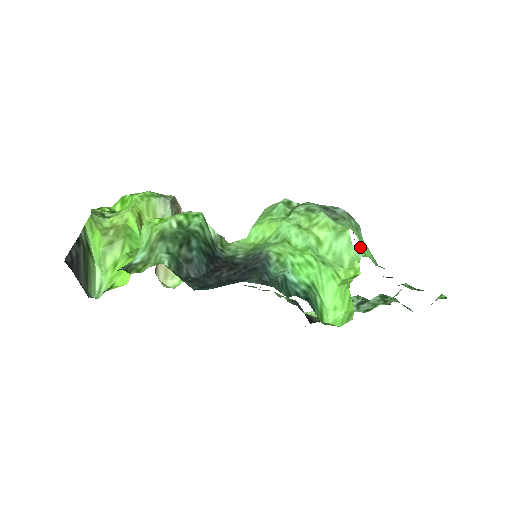
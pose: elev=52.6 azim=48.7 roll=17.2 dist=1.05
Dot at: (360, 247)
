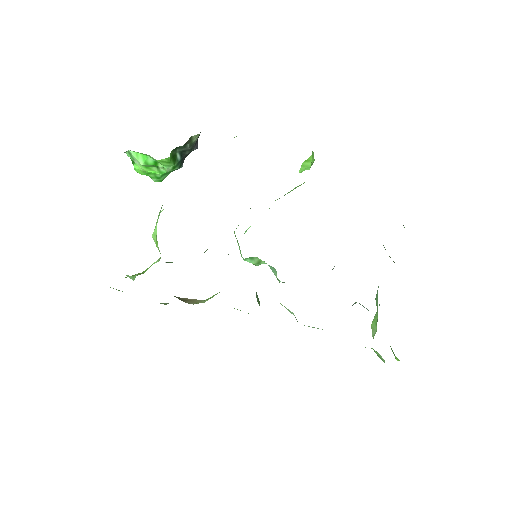
Dot at: occluded
